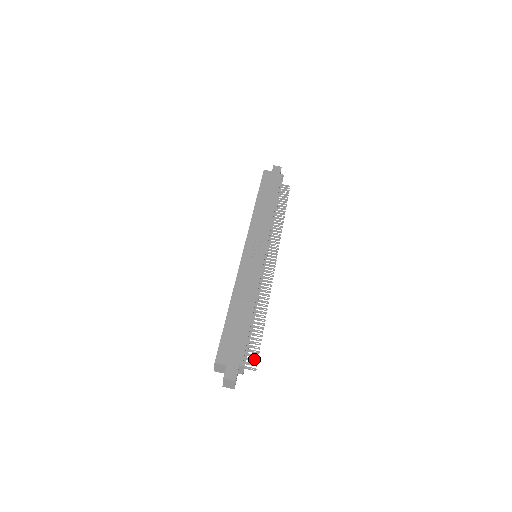
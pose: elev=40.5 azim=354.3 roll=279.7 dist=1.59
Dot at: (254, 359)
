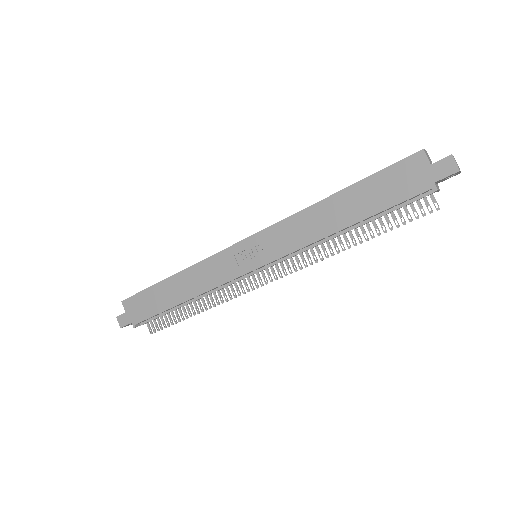
Dot at: (157, 327)
